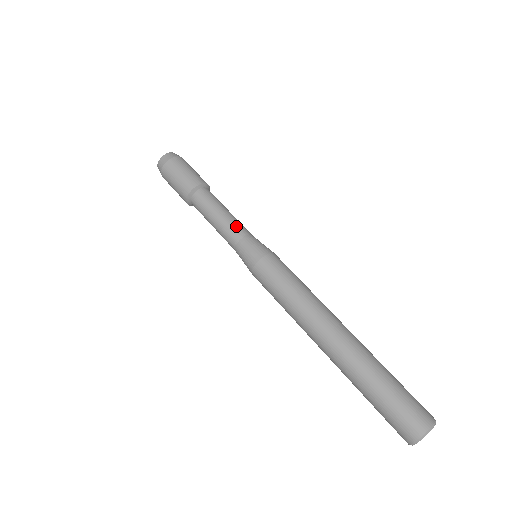
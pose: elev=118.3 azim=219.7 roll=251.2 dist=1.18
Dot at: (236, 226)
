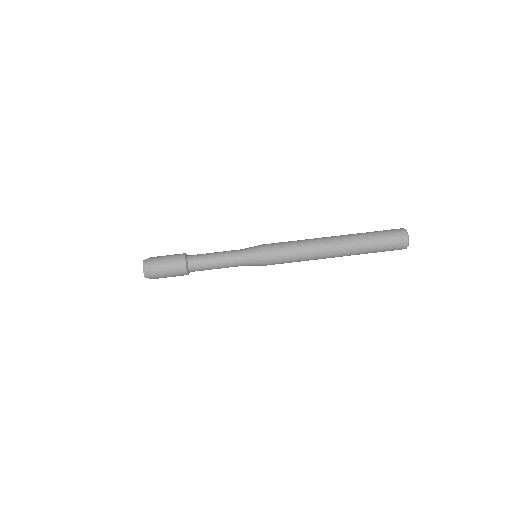
Dot at: (231, 251)
